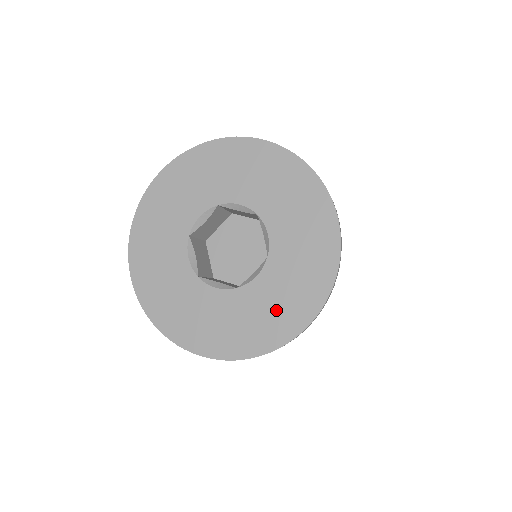
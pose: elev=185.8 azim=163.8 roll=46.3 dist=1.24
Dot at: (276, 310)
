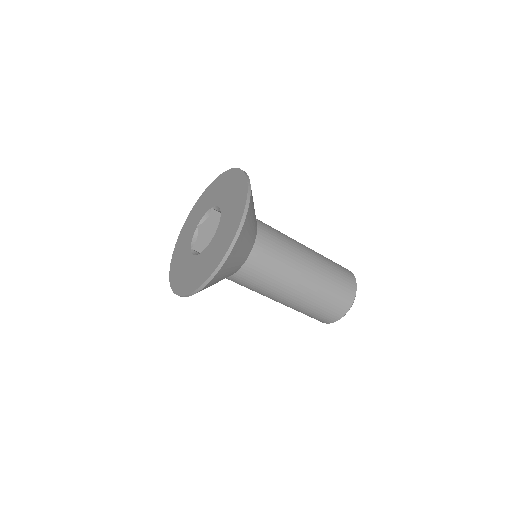
Dot at: (232, 218)
